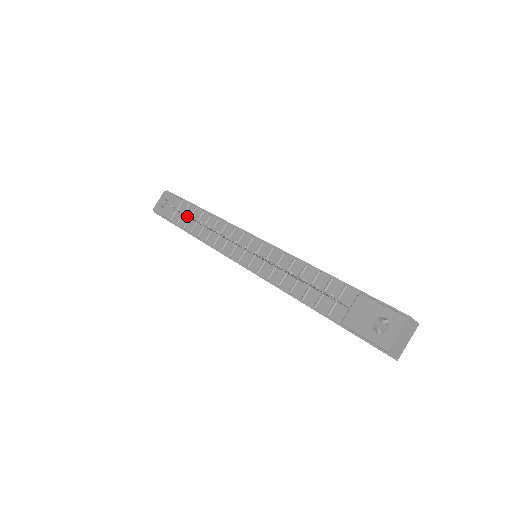
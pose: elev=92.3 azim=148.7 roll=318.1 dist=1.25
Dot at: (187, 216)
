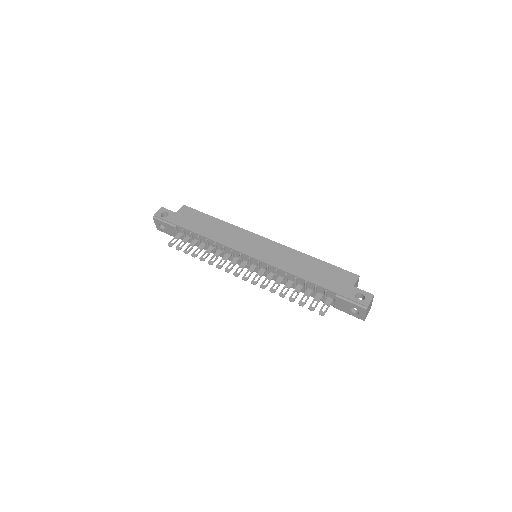
Dot at: occluded
